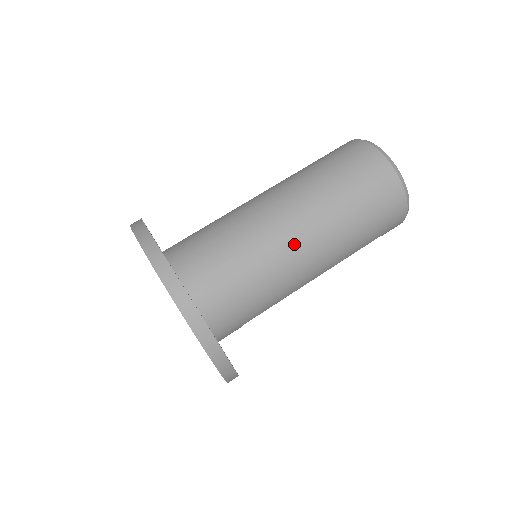
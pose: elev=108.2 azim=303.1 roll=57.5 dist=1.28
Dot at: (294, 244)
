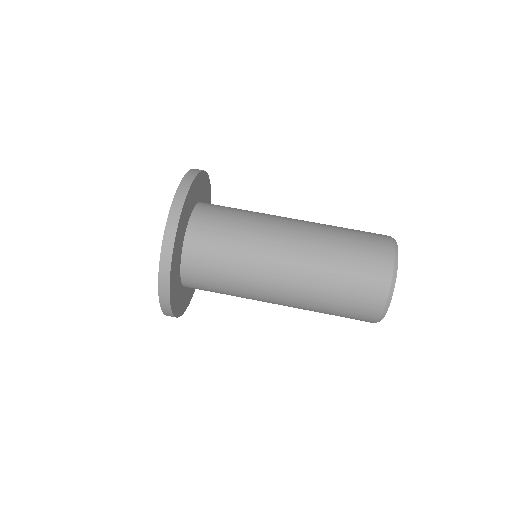
Dot at: (275, 272)
